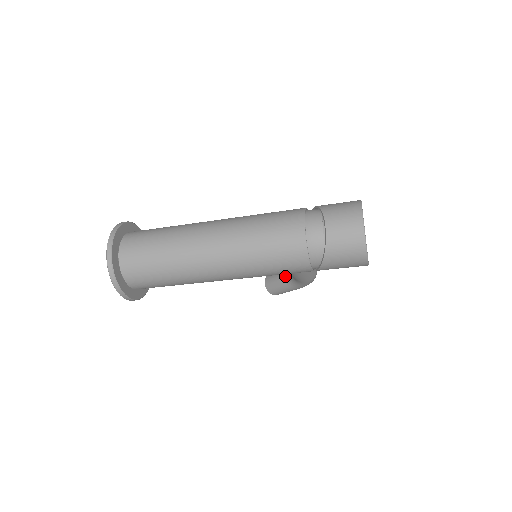
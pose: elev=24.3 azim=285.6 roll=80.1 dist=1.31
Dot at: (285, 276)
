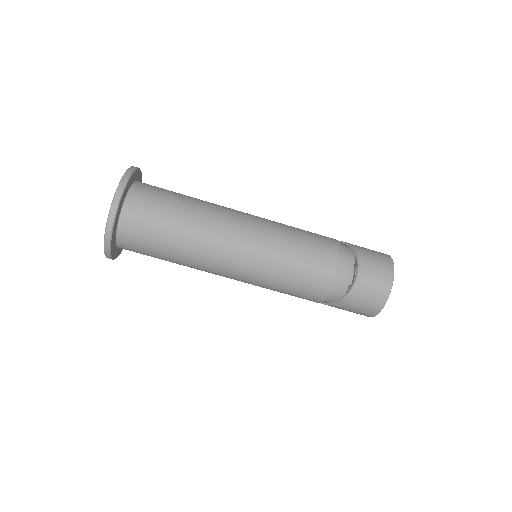
Dot at: occluded
